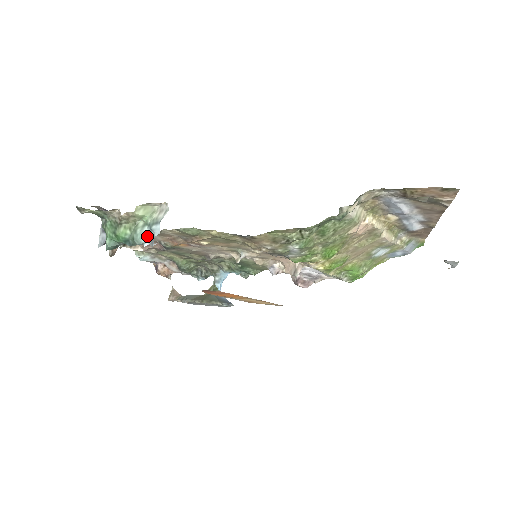
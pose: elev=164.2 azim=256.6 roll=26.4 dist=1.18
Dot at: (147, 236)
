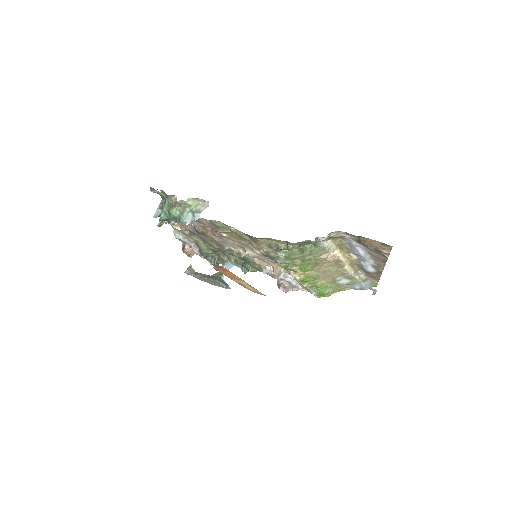
Dot at: (189, 219)
